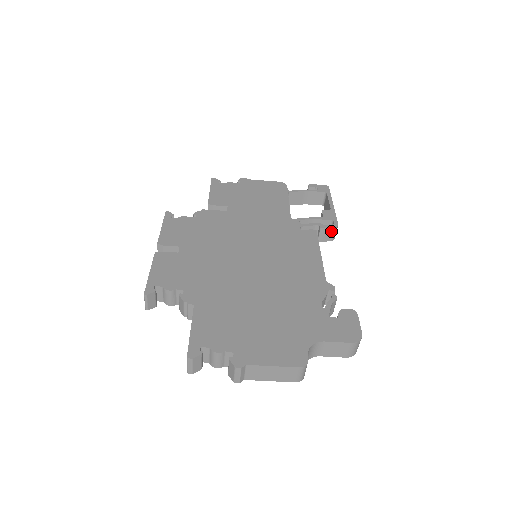
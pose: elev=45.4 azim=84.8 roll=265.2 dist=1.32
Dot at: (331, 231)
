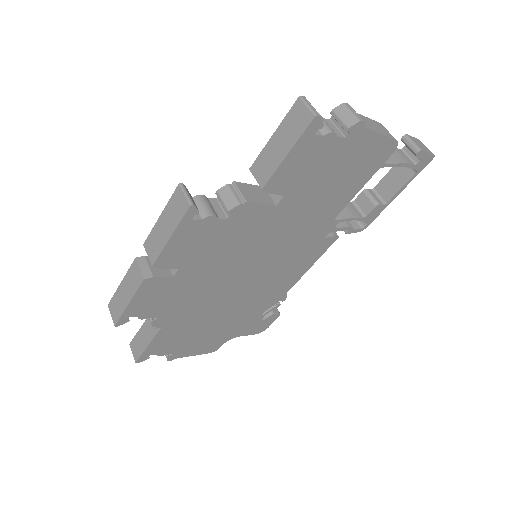
Dot at: occluded
